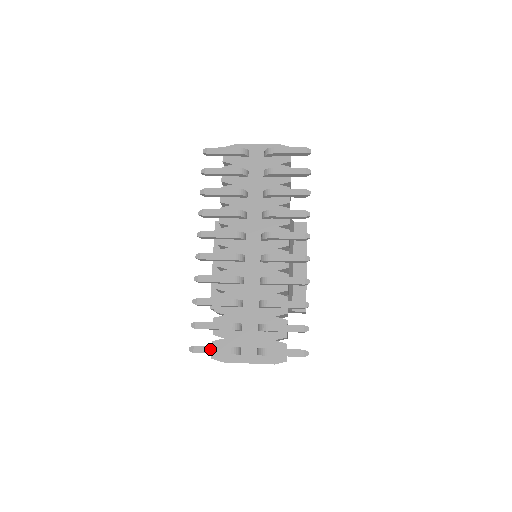
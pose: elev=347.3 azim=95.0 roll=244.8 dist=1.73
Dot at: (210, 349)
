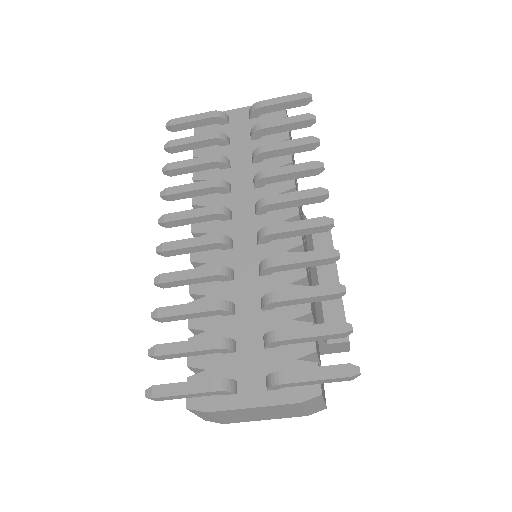
Dot at: (180, 387)
